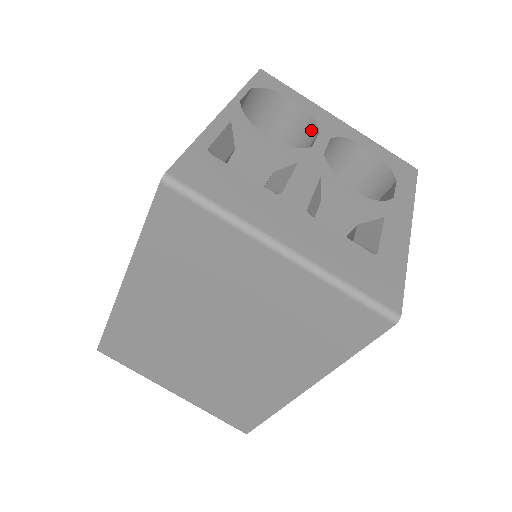
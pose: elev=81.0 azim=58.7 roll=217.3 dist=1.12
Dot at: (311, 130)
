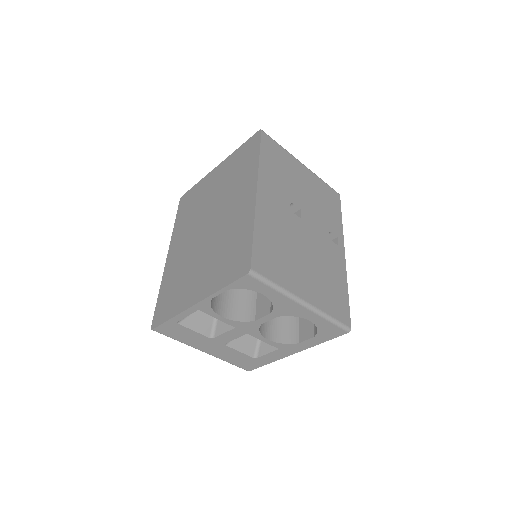
Dot at: occluded
